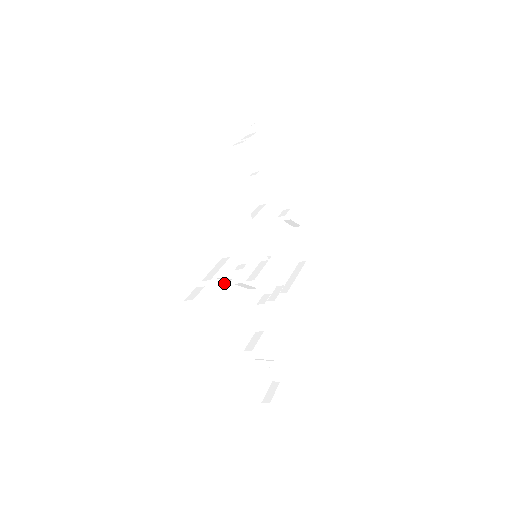
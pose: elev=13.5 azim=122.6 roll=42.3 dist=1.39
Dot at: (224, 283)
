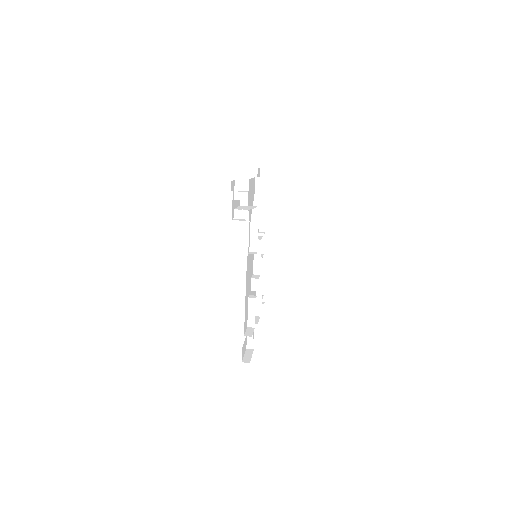
Dot at: occluded
